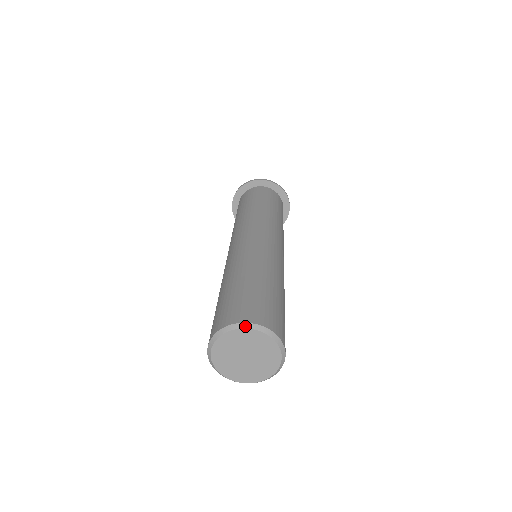
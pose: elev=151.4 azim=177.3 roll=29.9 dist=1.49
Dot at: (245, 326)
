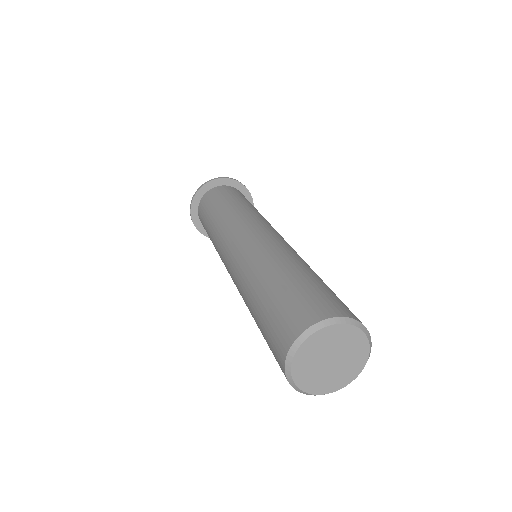
Dot at: (351, 322)
